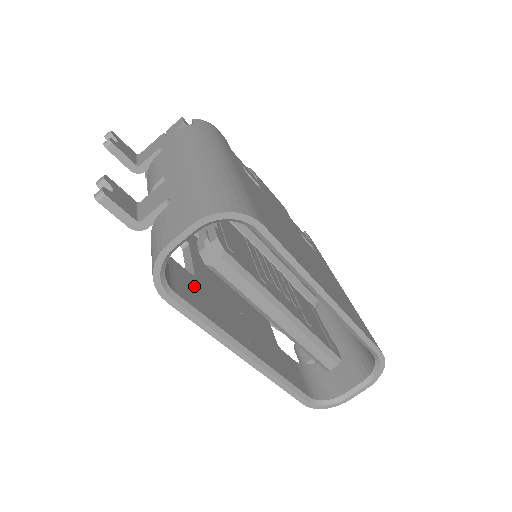
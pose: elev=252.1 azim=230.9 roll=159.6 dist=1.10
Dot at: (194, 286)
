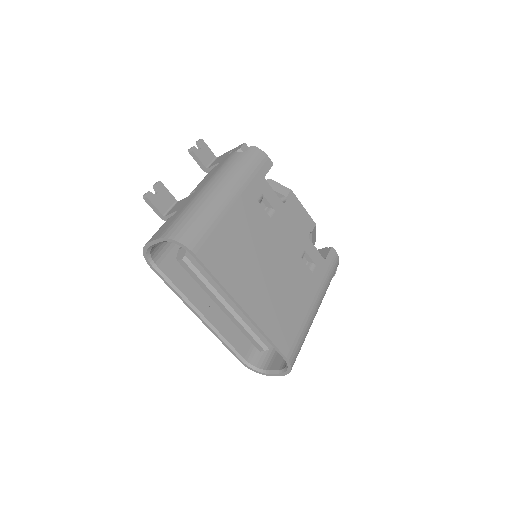
Dot at: occluded
